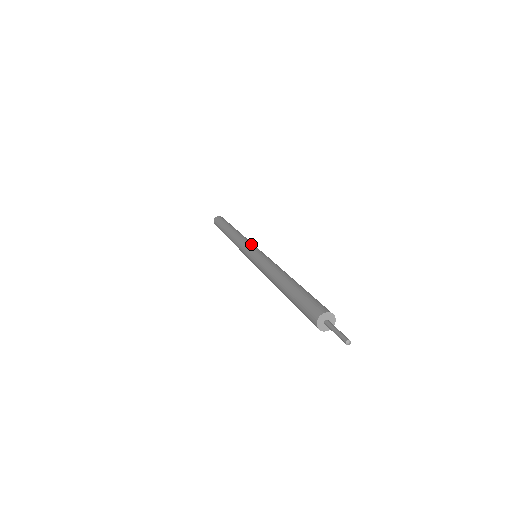
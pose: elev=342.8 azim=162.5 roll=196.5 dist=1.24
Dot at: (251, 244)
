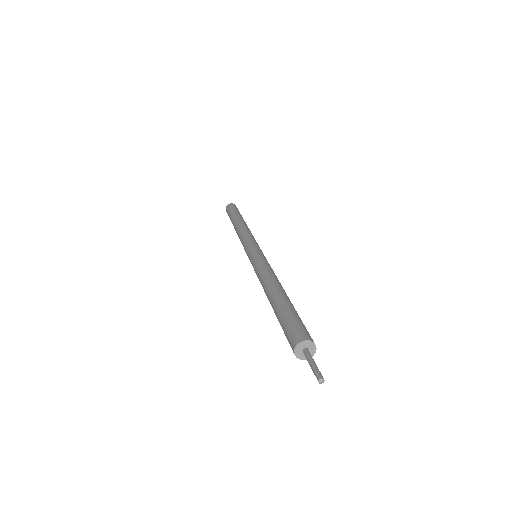
Dot at: (247, 244)
